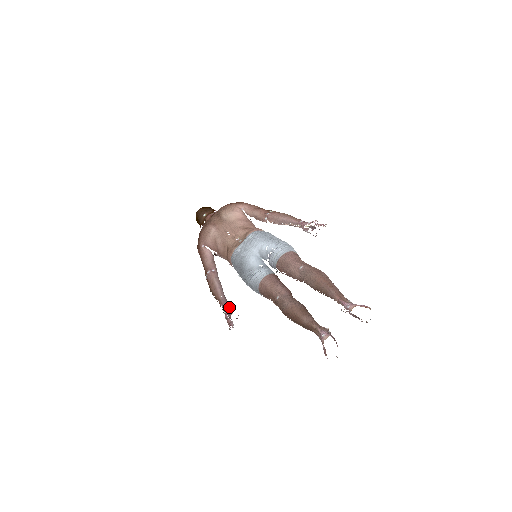
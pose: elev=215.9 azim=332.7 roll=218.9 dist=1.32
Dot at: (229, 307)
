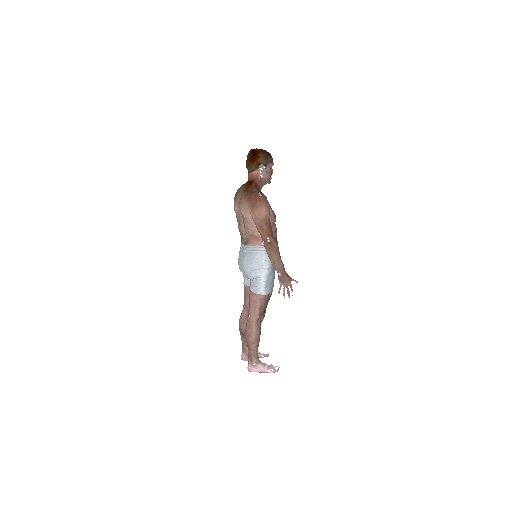
Dot at: occluded
